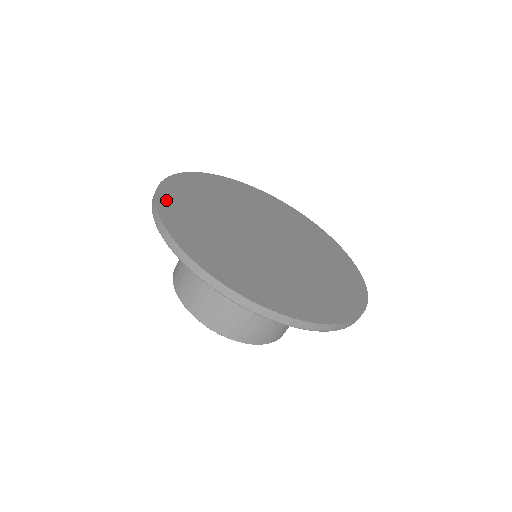
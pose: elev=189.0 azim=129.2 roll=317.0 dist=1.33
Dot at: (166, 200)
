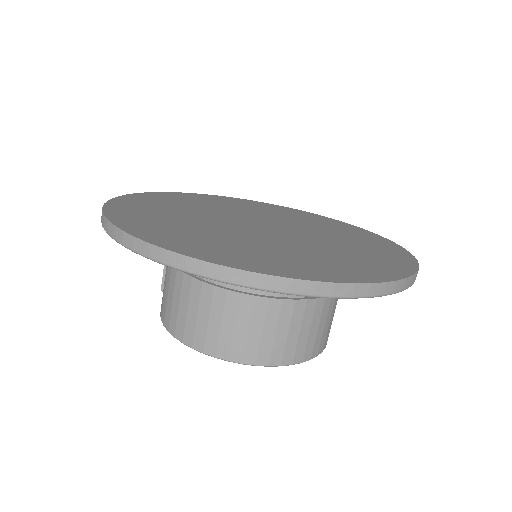
Dot at: (136, 229)
